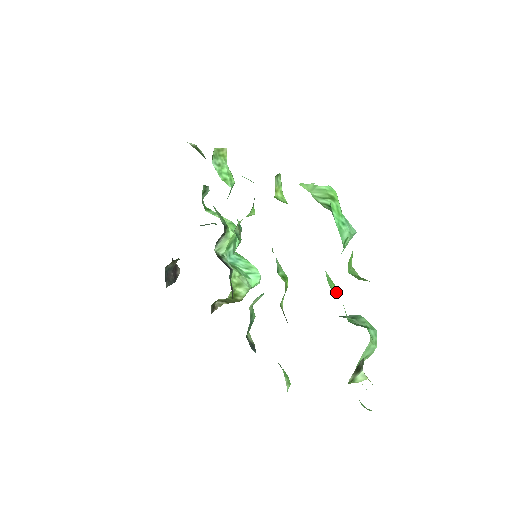
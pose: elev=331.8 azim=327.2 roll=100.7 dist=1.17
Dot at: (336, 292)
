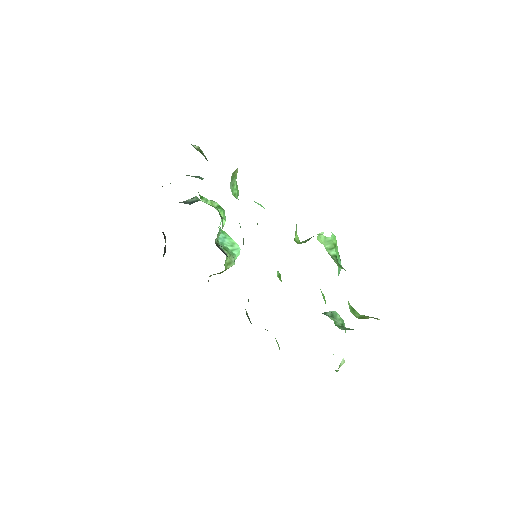
Dot at: occluded
